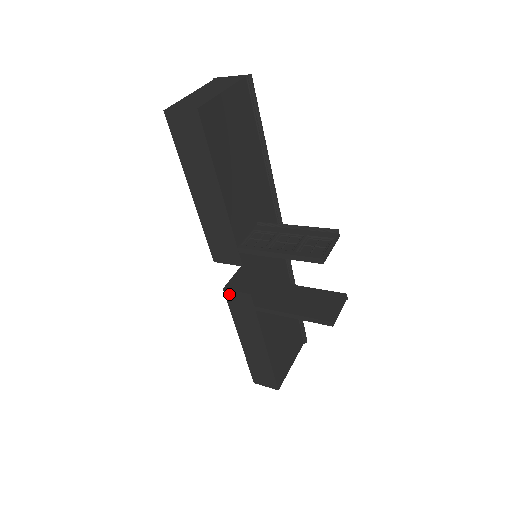
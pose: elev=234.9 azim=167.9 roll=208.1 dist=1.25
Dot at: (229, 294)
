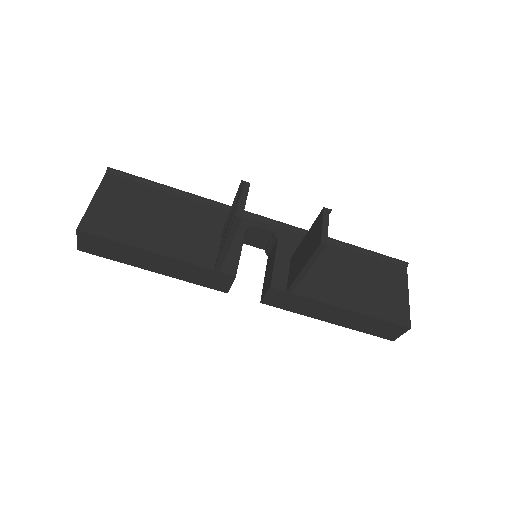
Dot at: (267, 302)
